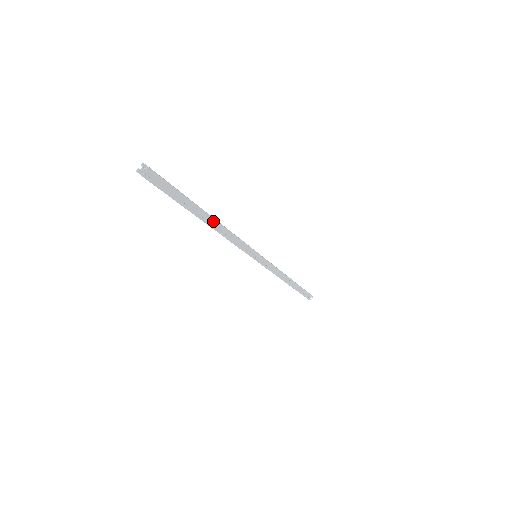
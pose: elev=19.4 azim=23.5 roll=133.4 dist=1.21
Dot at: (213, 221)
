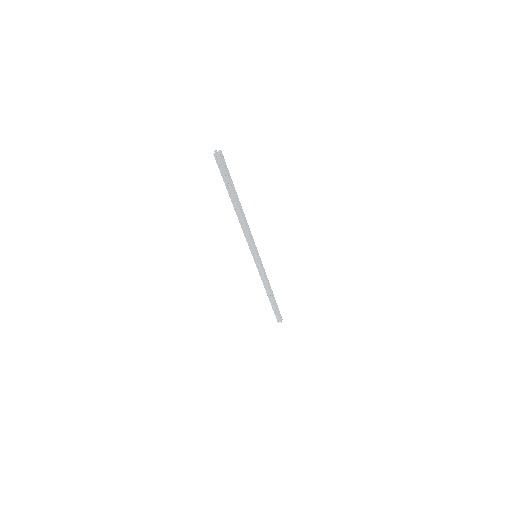
Dot at: (241, 208)
